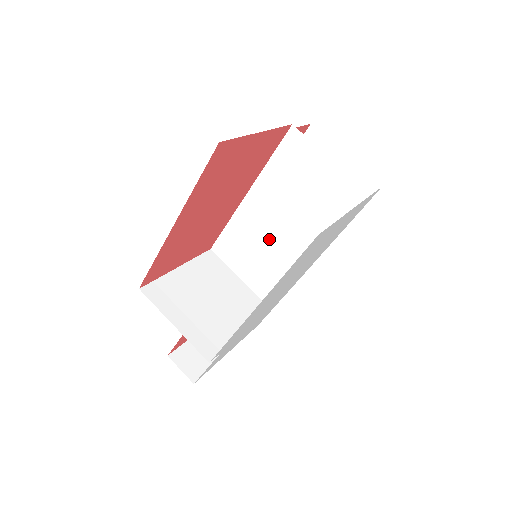
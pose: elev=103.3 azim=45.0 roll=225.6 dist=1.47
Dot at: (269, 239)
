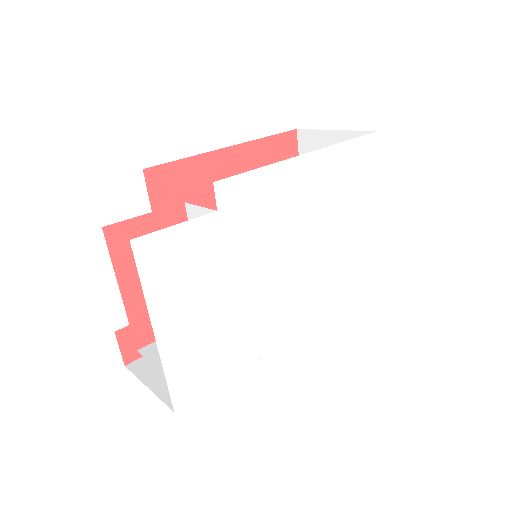
Dot at: occluded
